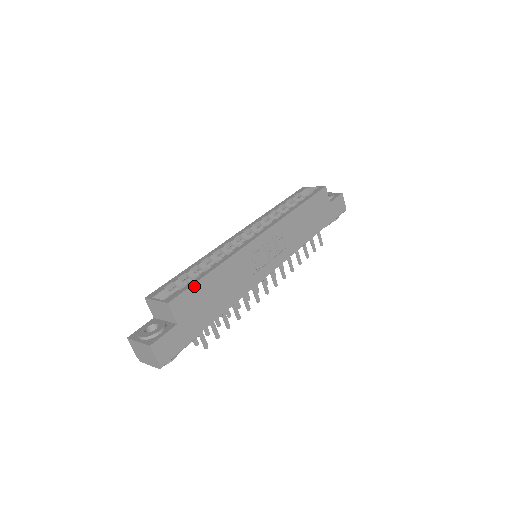
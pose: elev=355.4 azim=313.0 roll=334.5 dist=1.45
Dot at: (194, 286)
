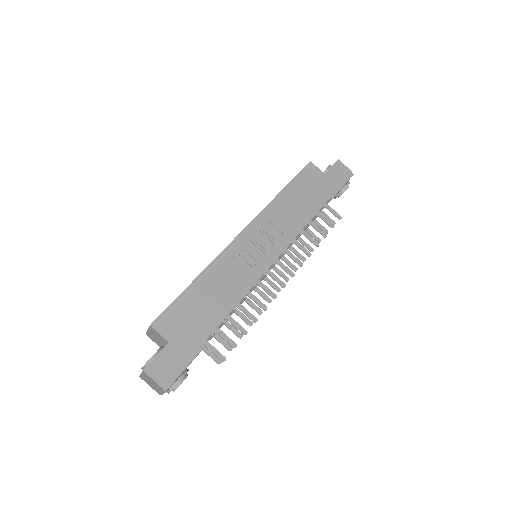
Dot at: (176, 302)
